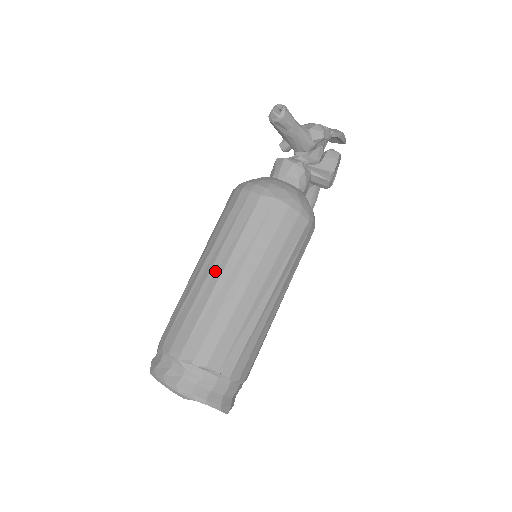
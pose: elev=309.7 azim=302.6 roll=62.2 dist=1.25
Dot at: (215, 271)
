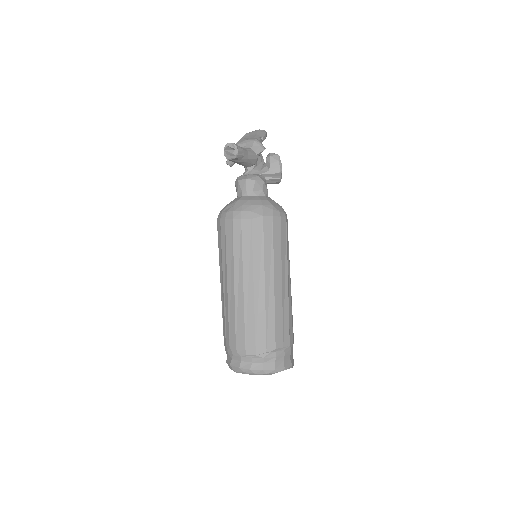
Dot at: (247, 286)
